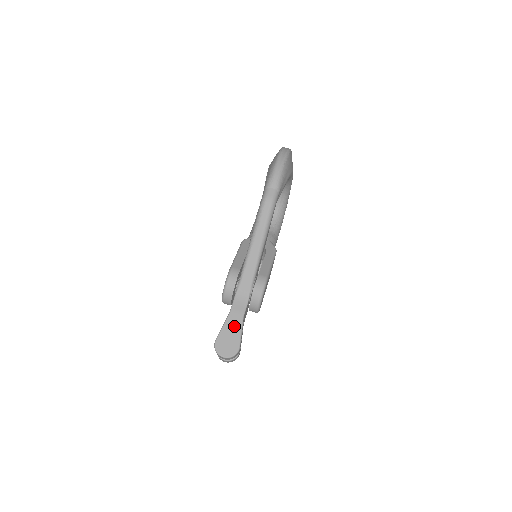
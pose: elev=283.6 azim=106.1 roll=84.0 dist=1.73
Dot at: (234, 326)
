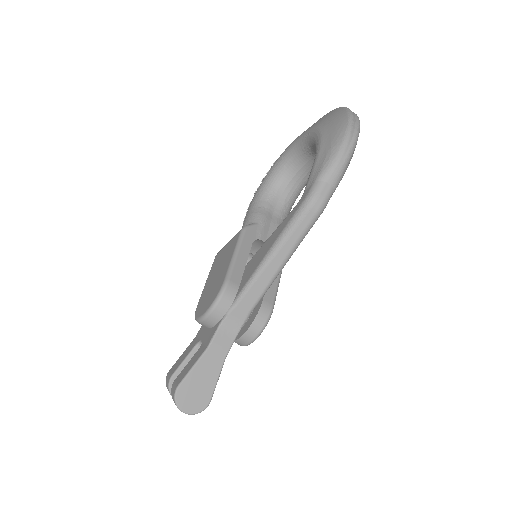
Dot at: (210, 369)
